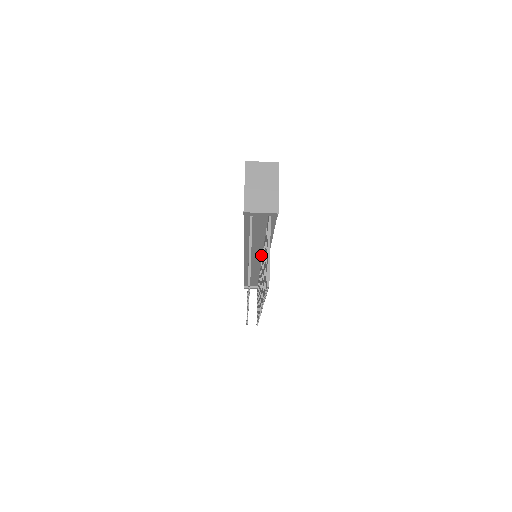
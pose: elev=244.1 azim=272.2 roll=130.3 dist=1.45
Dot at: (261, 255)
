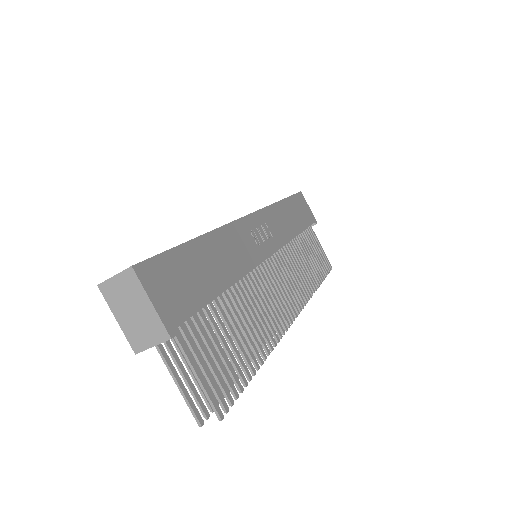
Dot at: occluded
